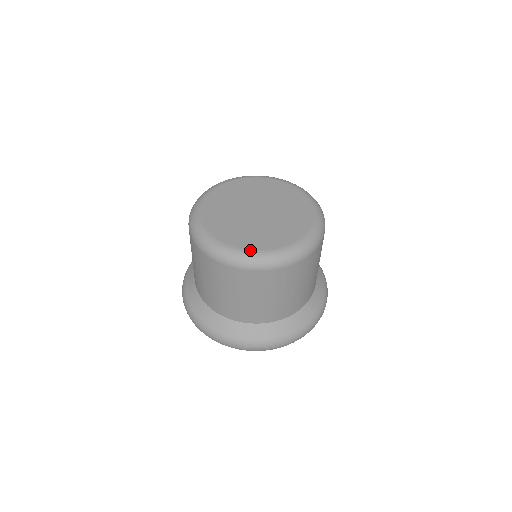
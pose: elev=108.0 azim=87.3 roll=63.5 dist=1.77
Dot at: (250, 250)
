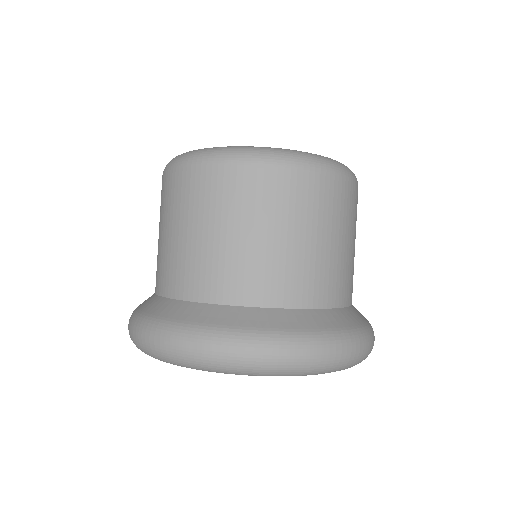
Dot at: (252, 146)
